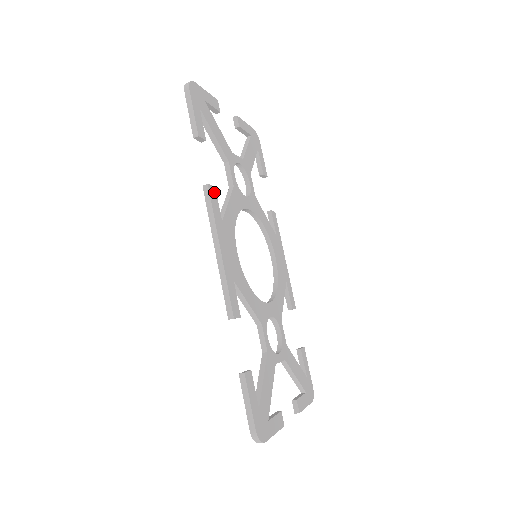
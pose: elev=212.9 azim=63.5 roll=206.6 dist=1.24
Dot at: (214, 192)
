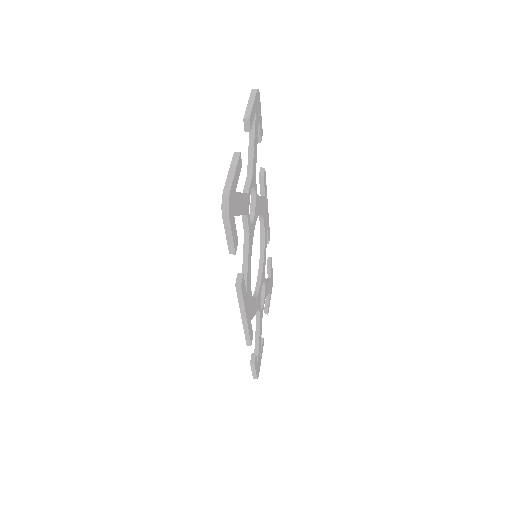
Dot at: (243, 280)
